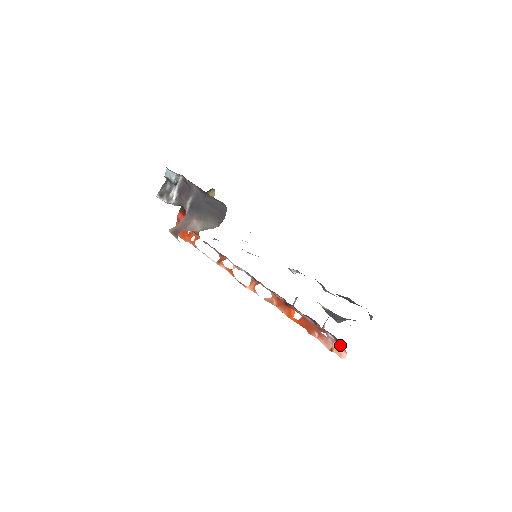
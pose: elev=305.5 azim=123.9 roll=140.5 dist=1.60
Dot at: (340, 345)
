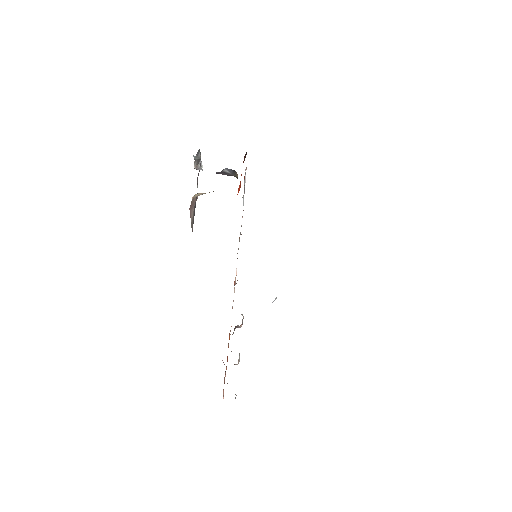
Dot at: occluded
